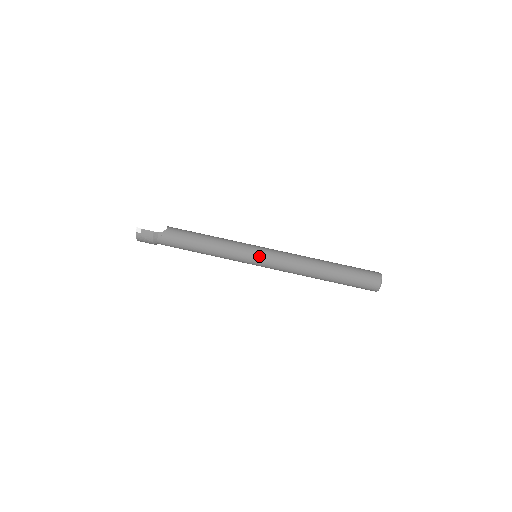
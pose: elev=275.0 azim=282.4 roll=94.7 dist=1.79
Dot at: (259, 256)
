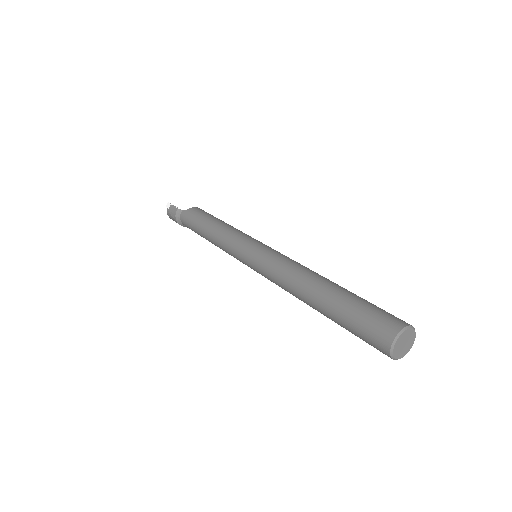
Dot at: (250, 253)
